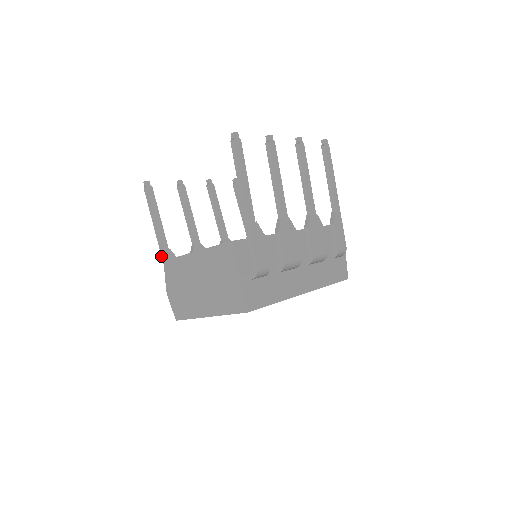
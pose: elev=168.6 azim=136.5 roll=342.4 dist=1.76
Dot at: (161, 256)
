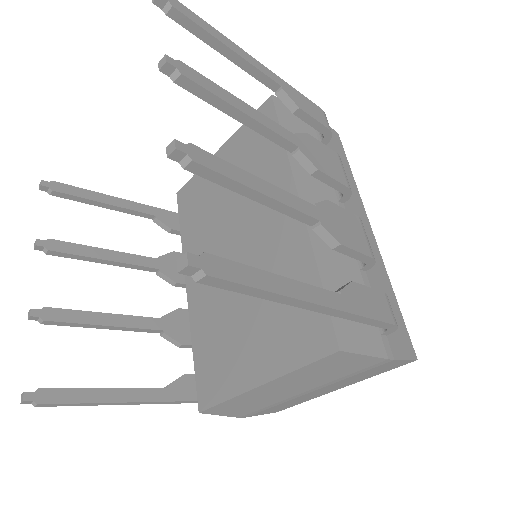
Dot at: occluded
